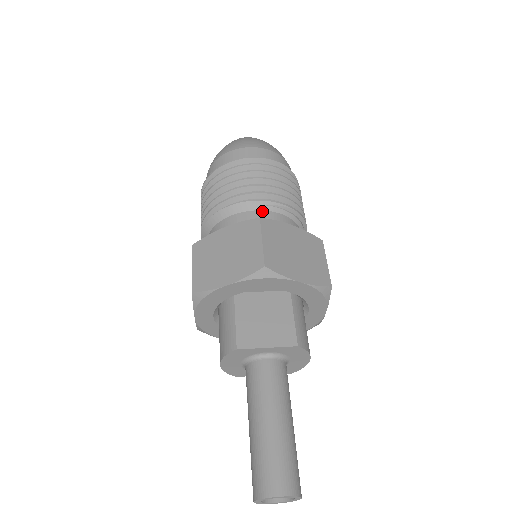
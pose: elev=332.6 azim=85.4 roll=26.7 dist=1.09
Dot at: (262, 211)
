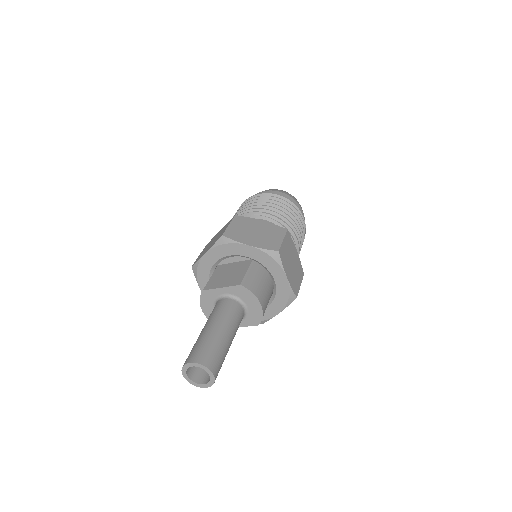
Dot at: occluded
